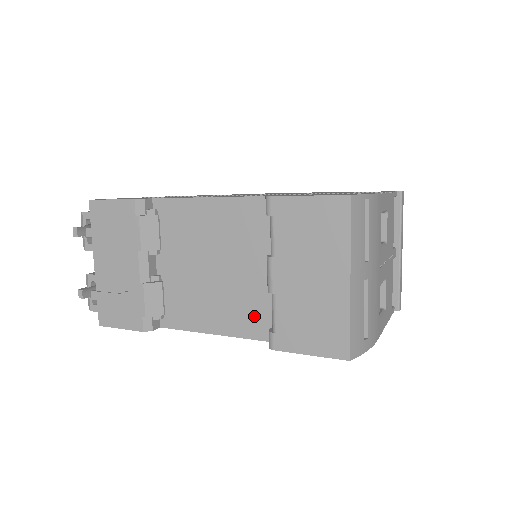
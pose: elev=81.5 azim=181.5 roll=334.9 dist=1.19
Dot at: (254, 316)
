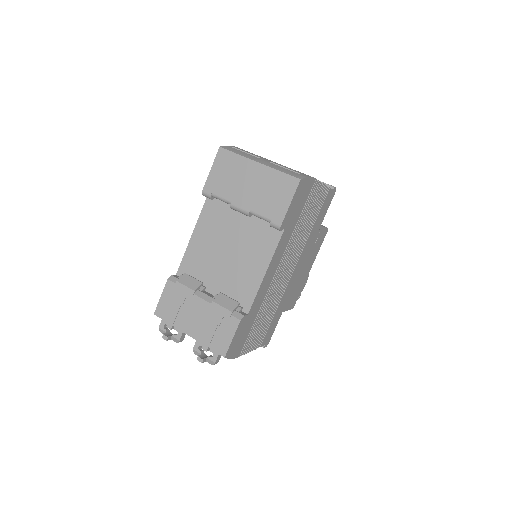
Dot at: (264, 238)
